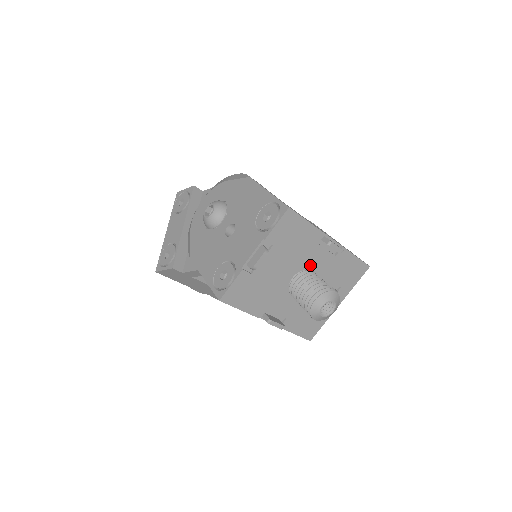
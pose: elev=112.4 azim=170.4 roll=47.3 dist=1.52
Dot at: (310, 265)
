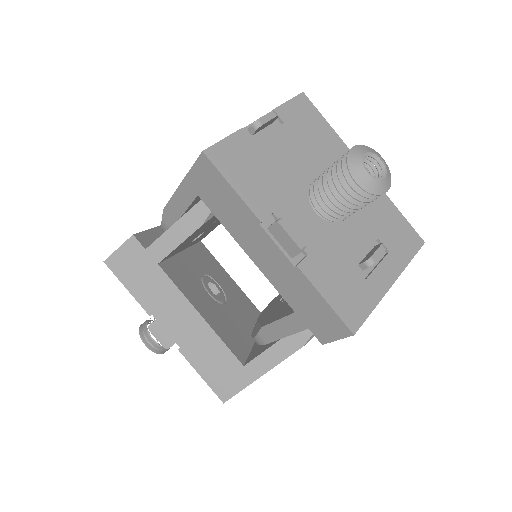
Dot at: occluded
